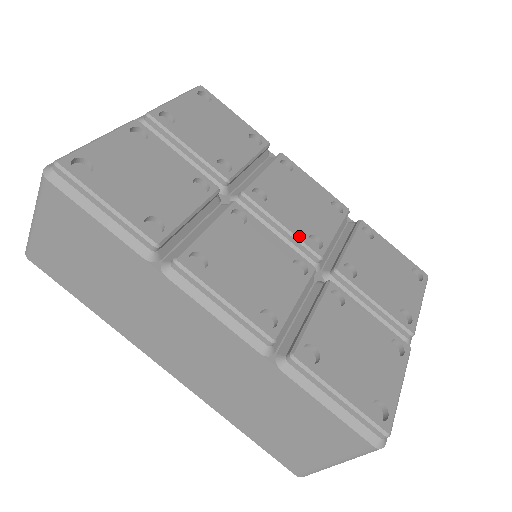
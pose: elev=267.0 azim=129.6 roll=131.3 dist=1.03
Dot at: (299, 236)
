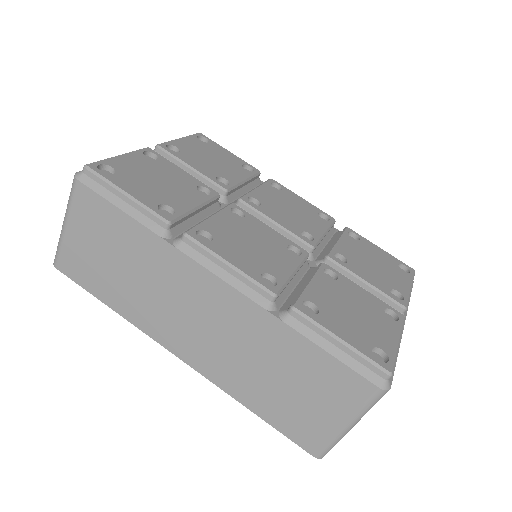
Dot at: (291, 231)
